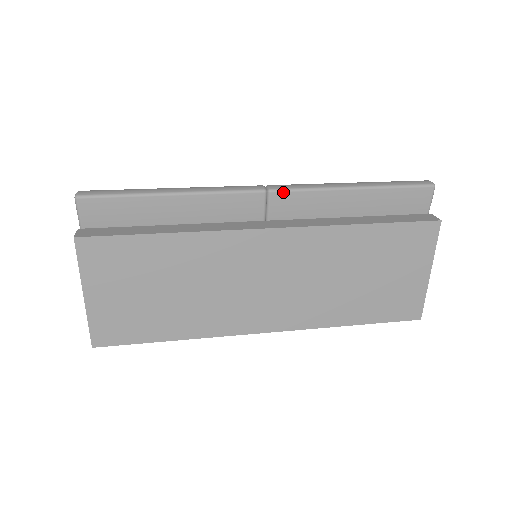
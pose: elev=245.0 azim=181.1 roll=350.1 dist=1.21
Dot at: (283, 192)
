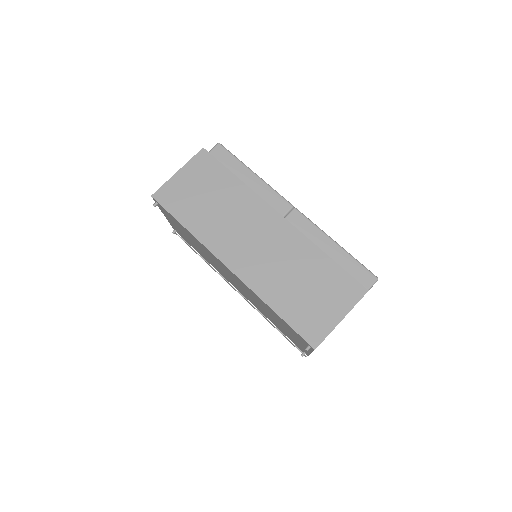
Dot at: (300, 213)
